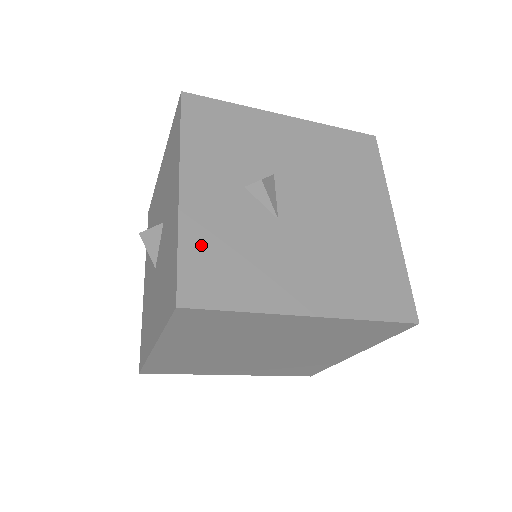
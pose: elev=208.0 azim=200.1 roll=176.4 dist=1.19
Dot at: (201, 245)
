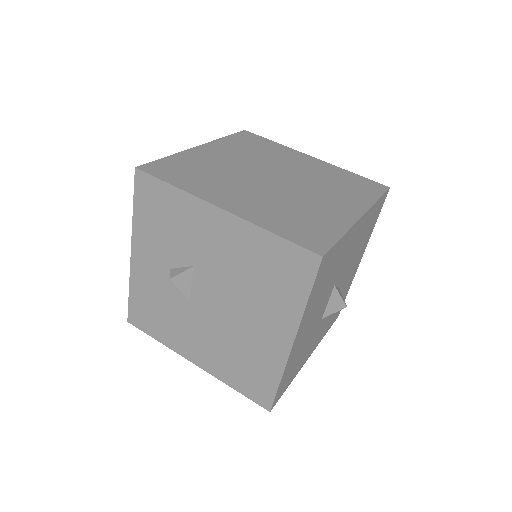
Dot at: (140, 297)
